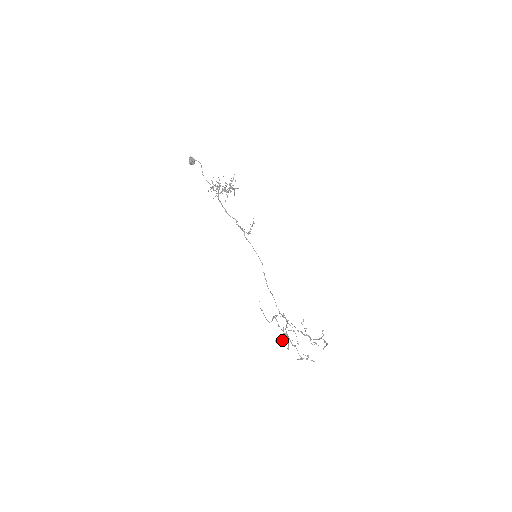
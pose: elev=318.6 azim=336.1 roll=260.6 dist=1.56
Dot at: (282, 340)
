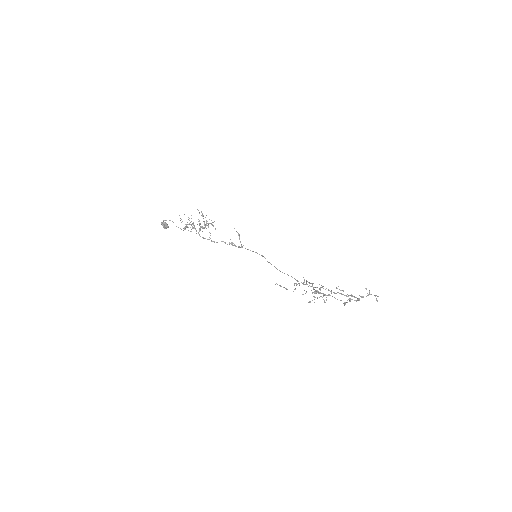
Dot at: (314, 297)
